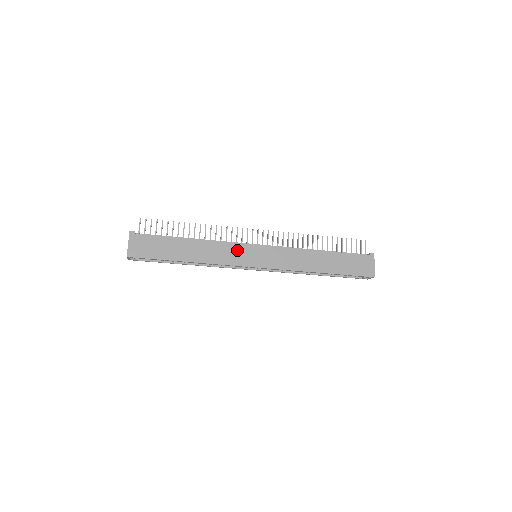
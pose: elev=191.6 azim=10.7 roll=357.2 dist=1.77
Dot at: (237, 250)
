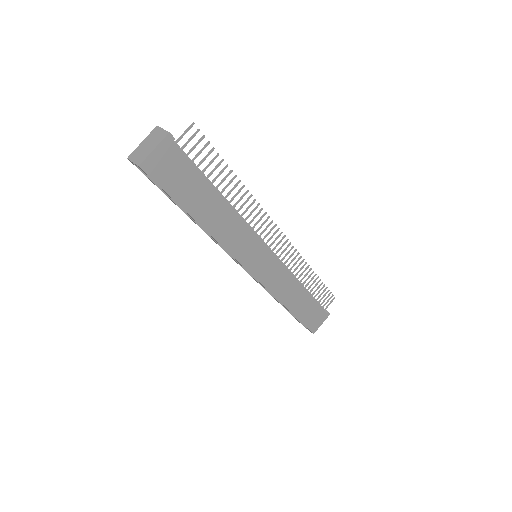
Dot at: (251, 243)
